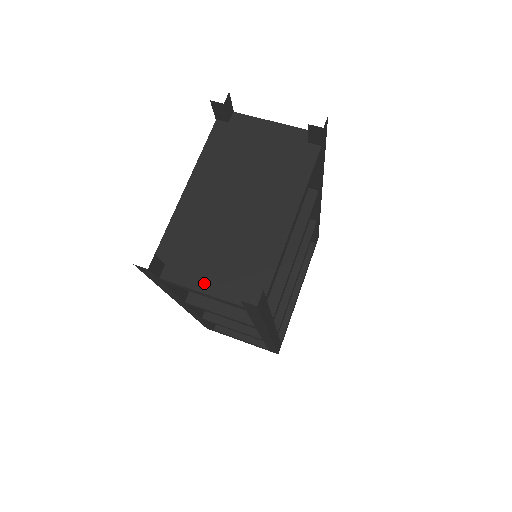
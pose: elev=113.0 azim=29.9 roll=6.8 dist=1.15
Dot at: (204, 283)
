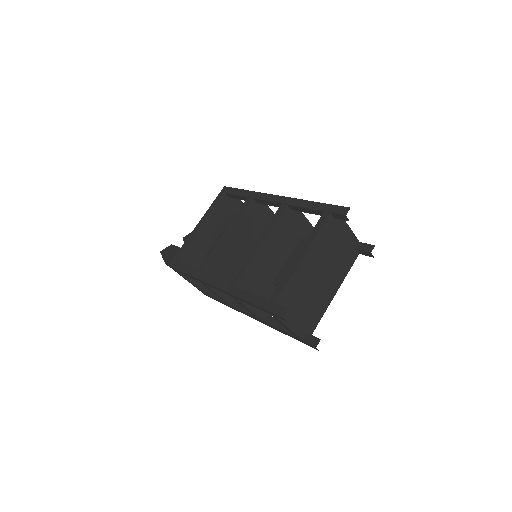
Dot at: (292, 323)
